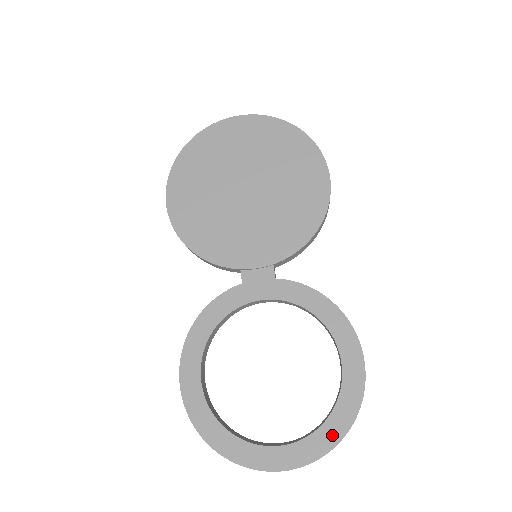
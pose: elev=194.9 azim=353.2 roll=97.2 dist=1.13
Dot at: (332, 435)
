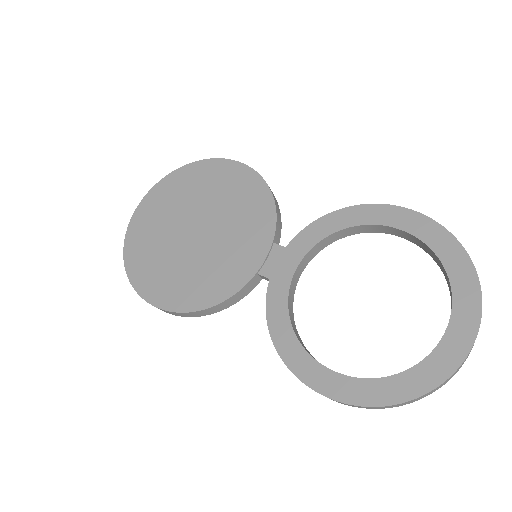
Dot at: (464, 272)
